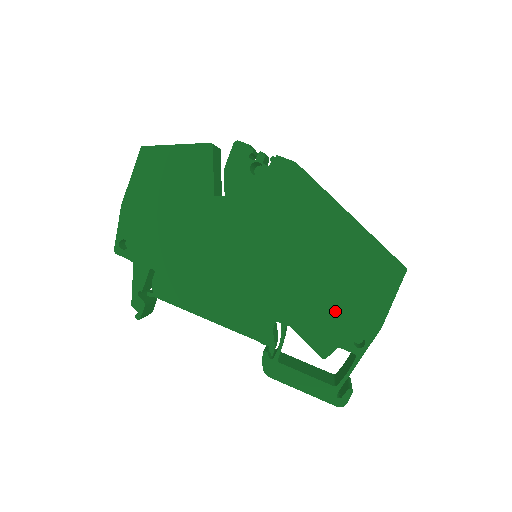
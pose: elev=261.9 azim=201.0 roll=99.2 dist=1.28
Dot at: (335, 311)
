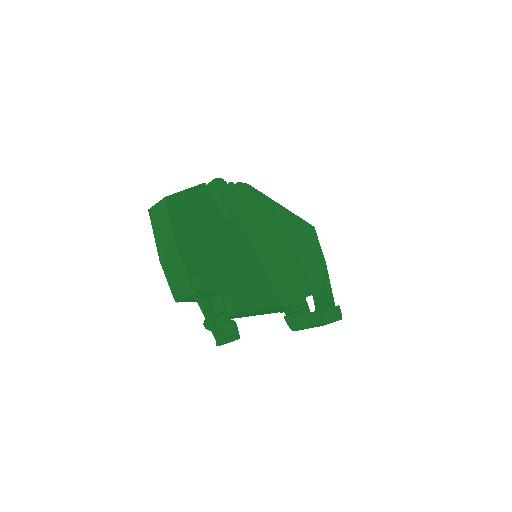
Dot at: (309, 264)
